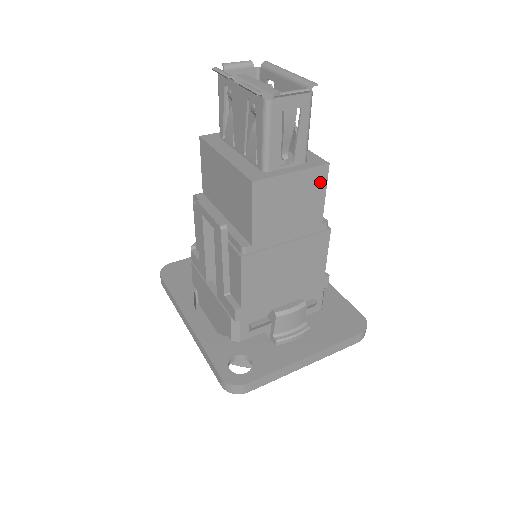
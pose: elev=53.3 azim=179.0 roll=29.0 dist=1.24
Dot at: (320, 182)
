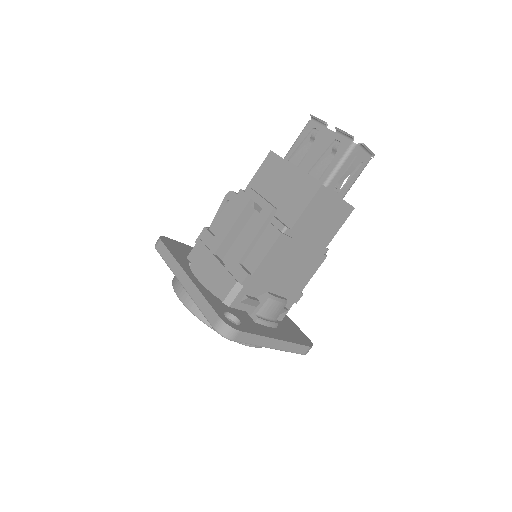
Dot at: (344, 216)
